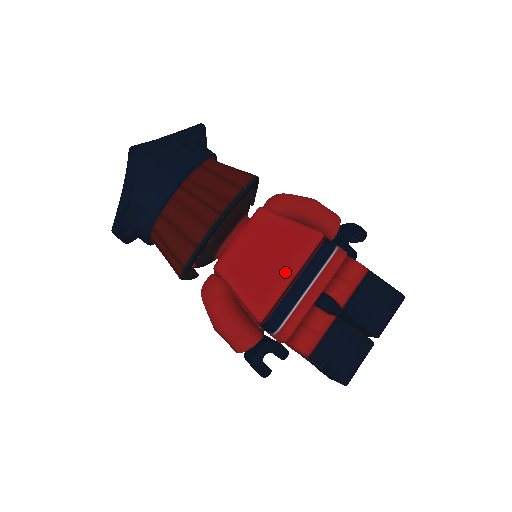
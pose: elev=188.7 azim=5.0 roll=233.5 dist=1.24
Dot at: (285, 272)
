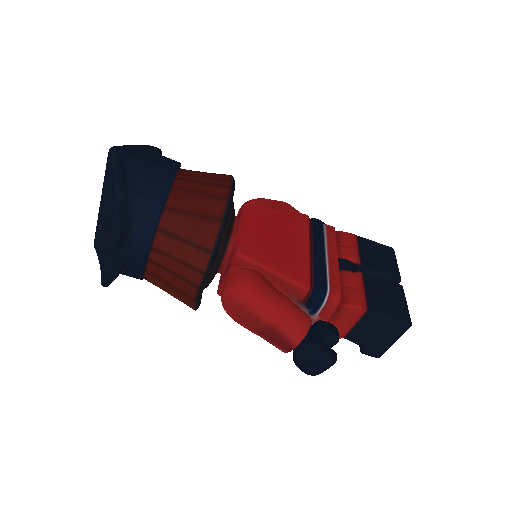
Dot at: (300, 245)
